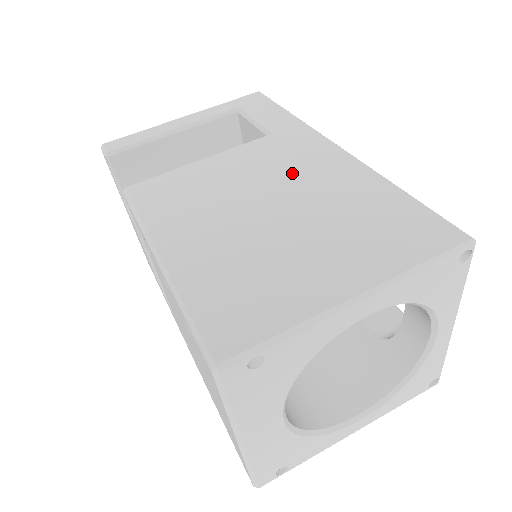
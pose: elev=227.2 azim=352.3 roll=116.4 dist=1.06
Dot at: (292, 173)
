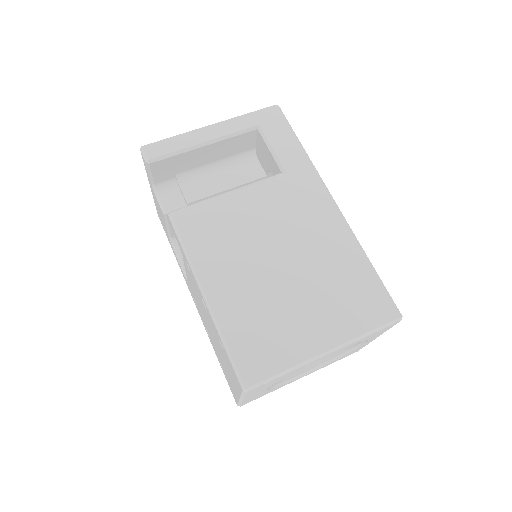
Dot at: (298, 227)
